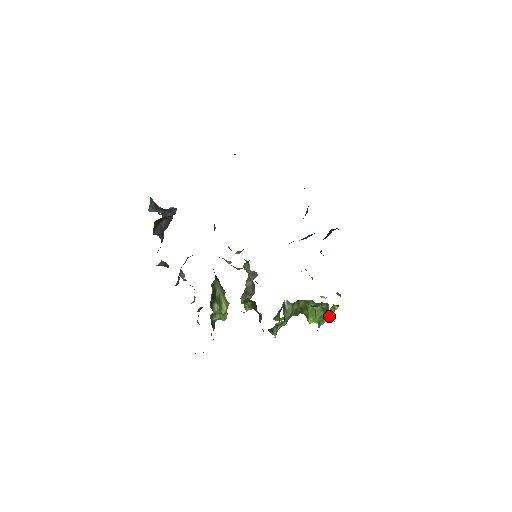
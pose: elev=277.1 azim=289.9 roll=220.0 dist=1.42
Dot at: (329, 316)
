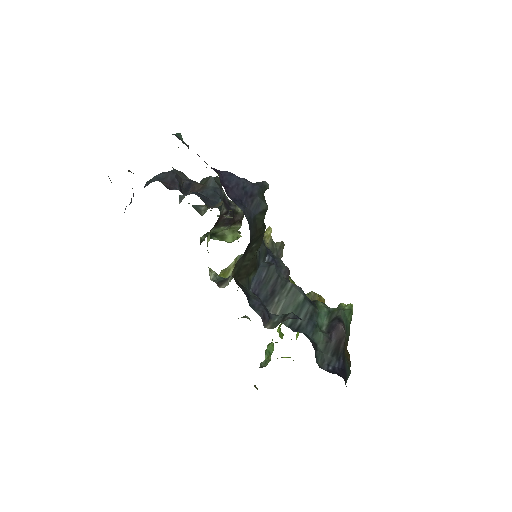
Dot at: (277, 358)
